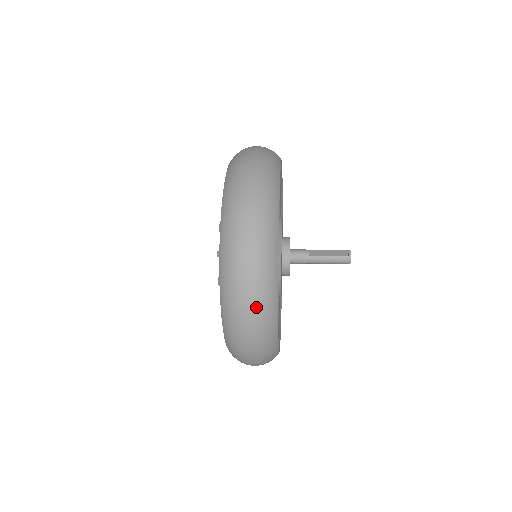
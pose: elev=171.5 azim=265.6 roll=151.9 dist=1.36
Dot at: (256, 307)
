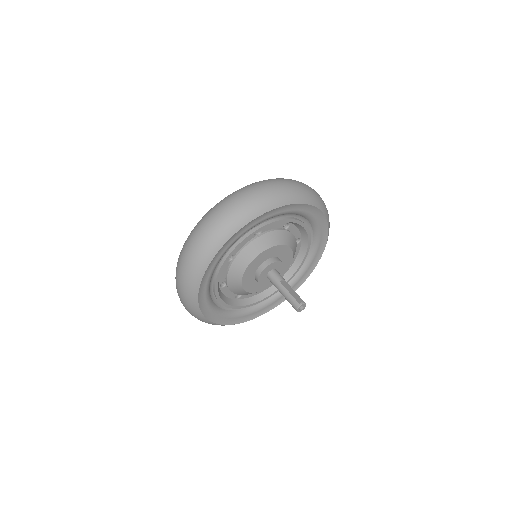
Dot at: (200, 242)
